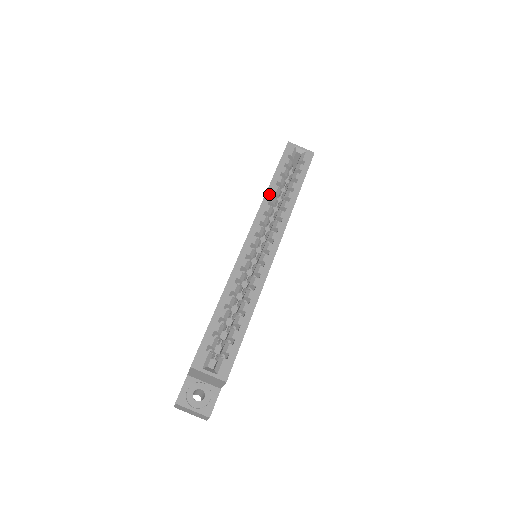
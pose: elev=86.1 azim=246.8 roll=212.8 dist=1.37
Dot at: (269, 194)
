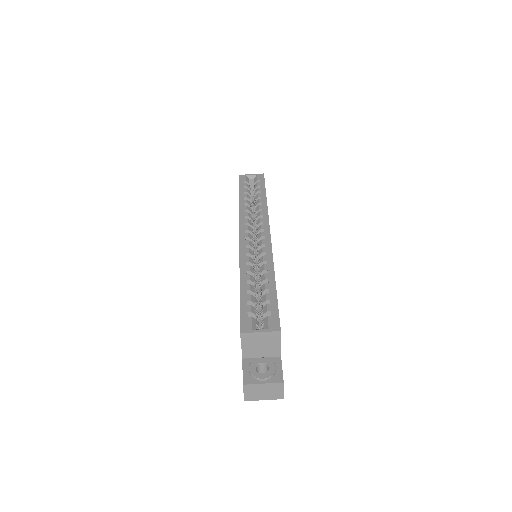
Dot at: (242, 206)
